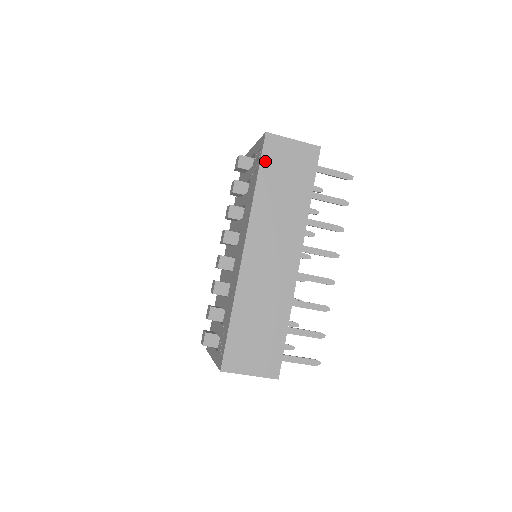
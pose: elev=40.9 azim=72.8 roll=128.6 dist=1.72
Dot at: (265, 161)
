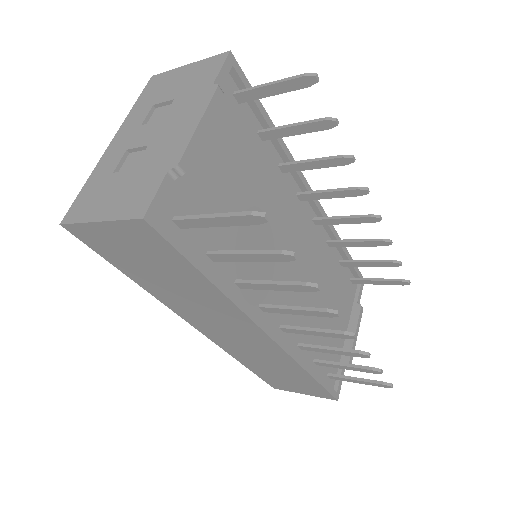
Dot at: (107, 256)
